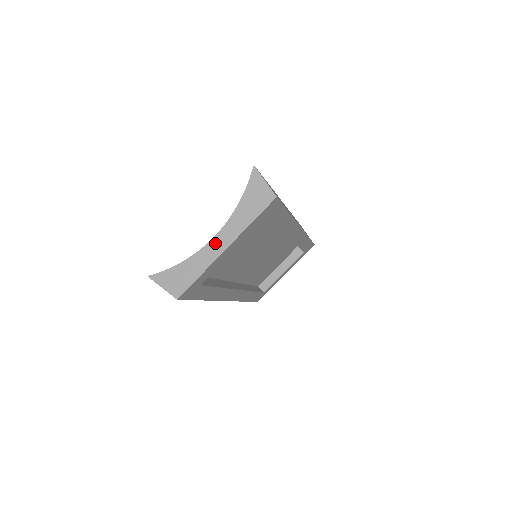
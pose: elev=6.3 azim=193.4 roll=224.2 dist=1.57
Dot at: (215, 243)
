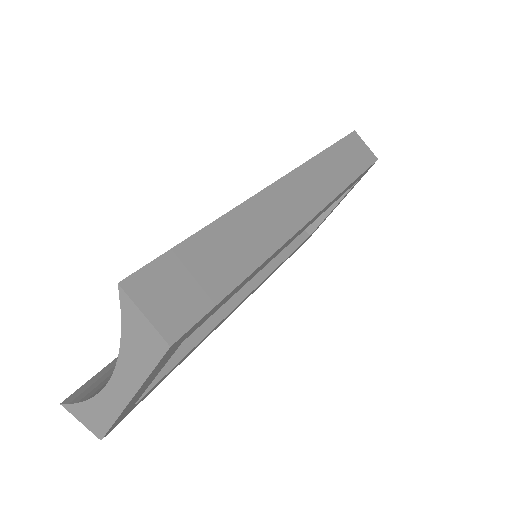
Dot at: (113, 390)
